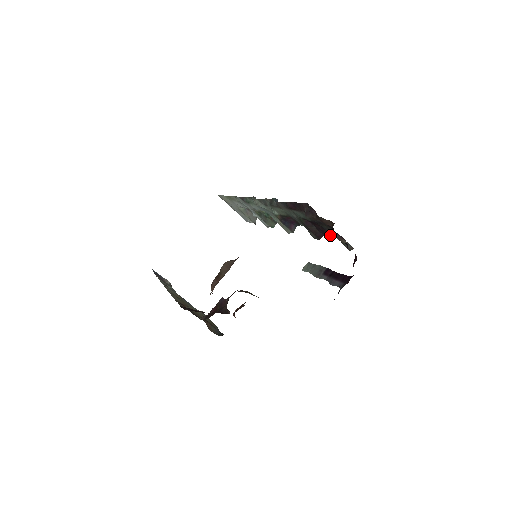
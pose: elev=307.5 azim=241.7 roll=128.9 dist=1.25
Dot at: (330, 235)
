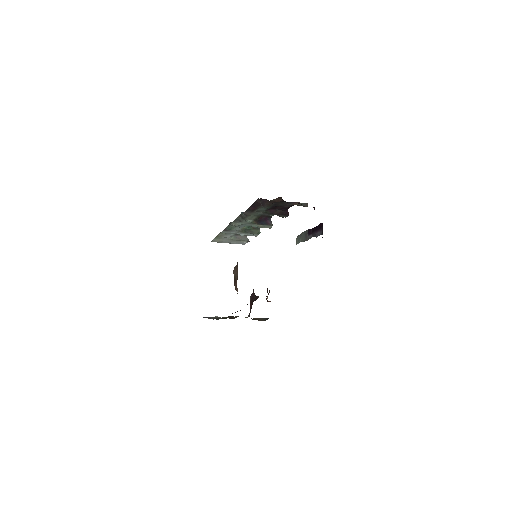
Dot at: occluded
